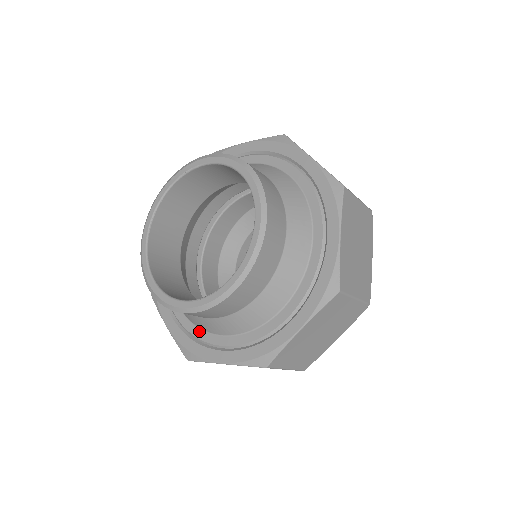
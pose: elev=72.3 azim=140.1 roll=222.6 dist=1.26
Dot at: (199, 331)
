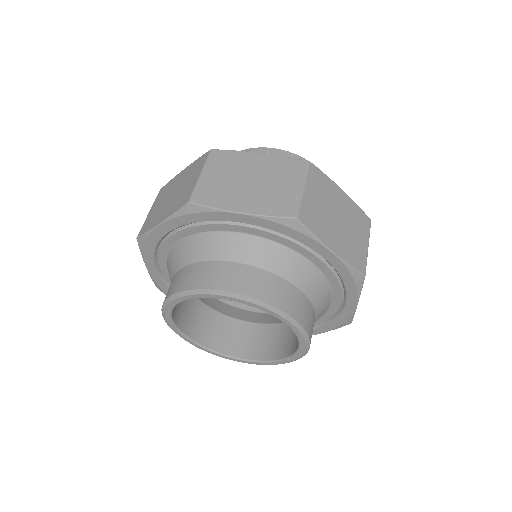
Dot at: occluded
